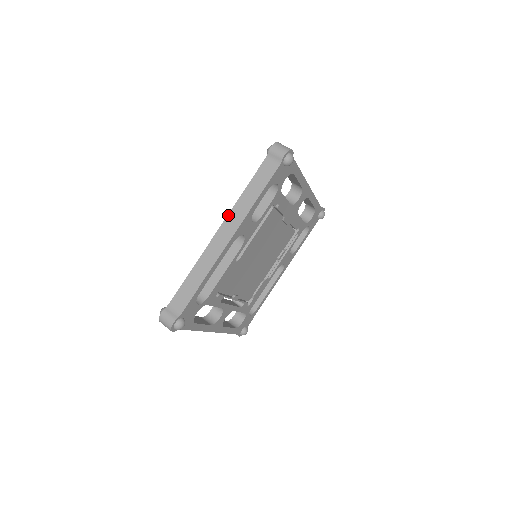
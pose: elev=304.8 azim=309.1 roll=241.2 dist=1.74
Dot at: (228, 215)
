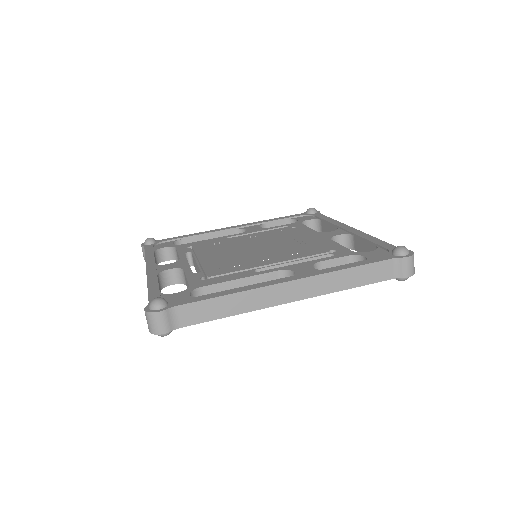
Dot at: (314, 276)
